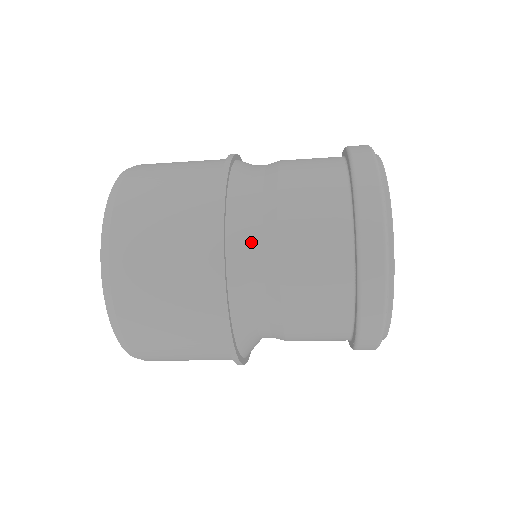
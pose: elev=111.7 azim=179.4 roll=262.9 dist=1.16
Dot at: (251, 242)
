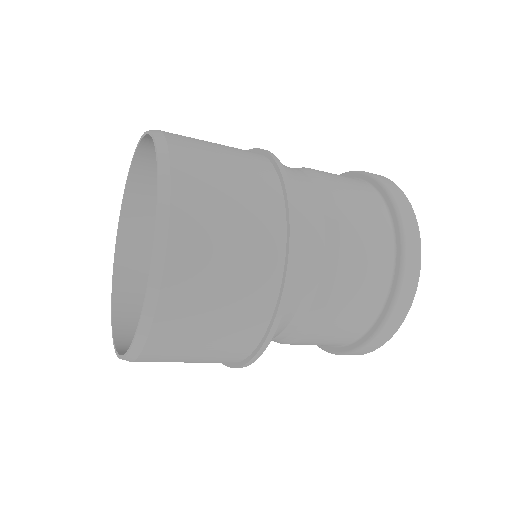
Dot at: (315, 240)
